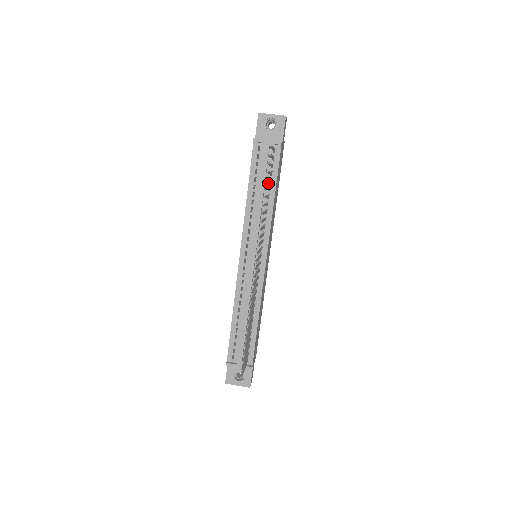
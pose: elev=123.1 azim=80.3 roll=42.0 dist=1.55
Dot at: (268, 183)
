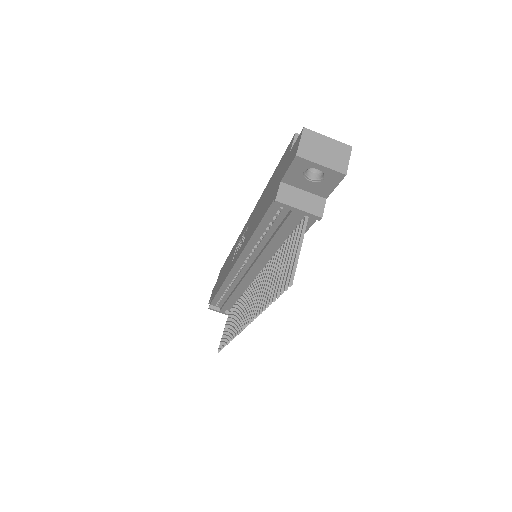
Dot at: (286, 237)
